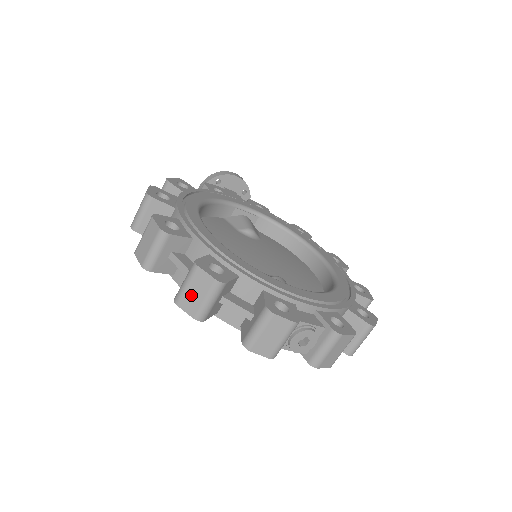
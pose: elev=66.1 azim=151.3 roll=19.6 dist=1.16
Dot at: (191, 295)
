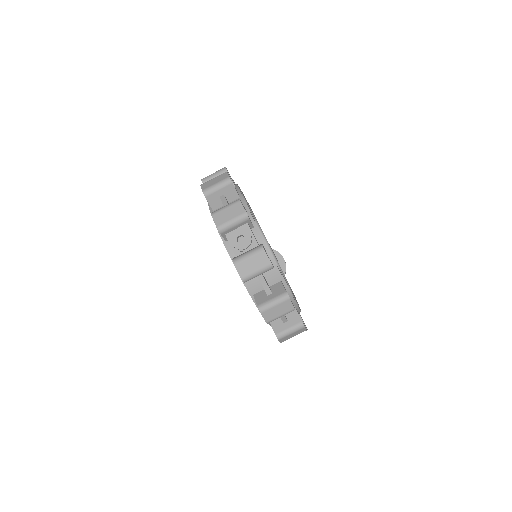
Dot at: (211, 182)
